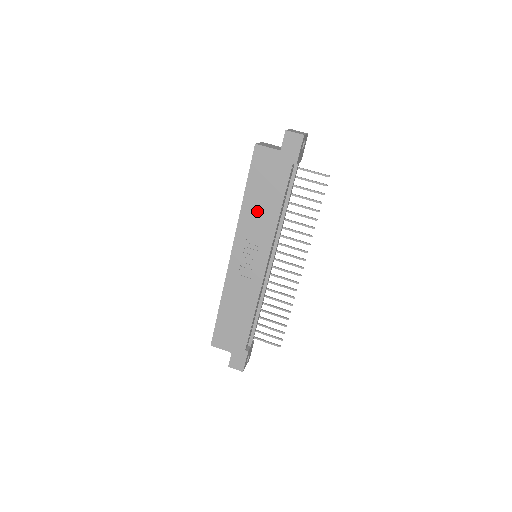
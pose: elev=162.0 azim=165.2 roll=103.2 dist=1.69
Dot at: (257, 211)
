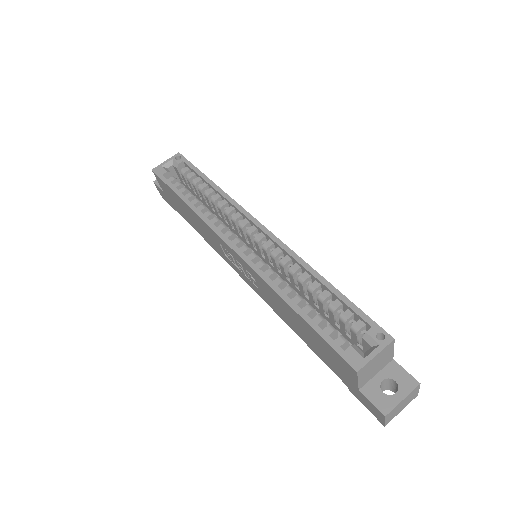
Dot at: (284, 310)
